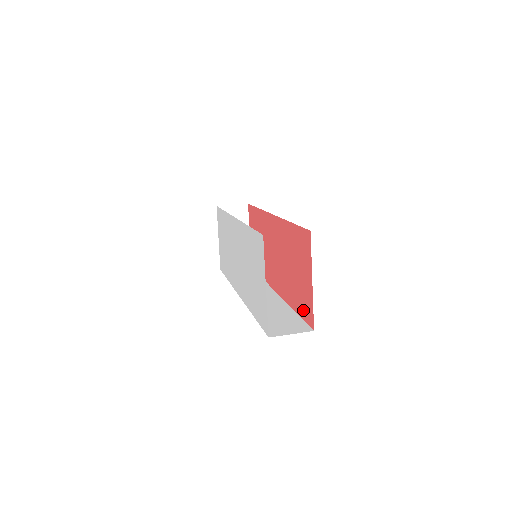
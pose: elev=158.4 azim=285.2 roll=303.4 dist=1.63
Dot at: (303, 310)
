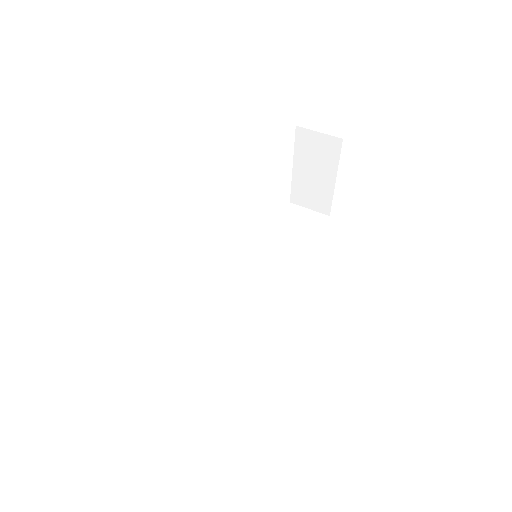
Dot at: occluded
